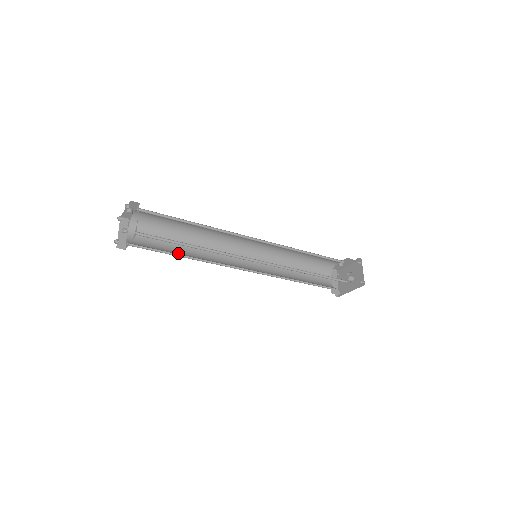
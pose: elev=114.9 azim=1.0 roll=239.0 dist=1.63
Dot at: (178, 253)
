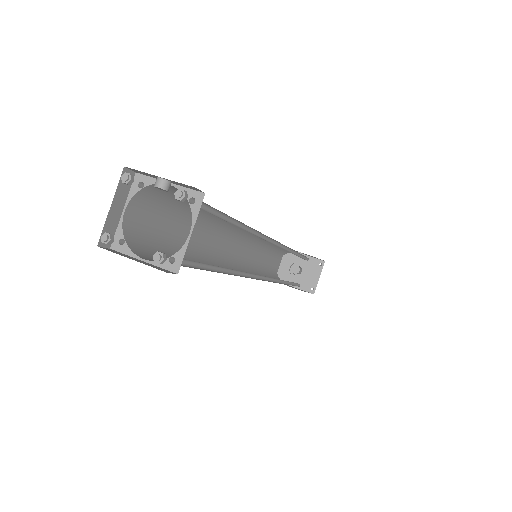
Dot at: occluded
